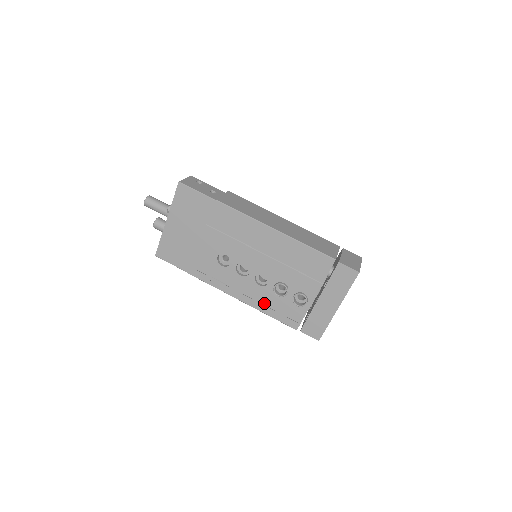
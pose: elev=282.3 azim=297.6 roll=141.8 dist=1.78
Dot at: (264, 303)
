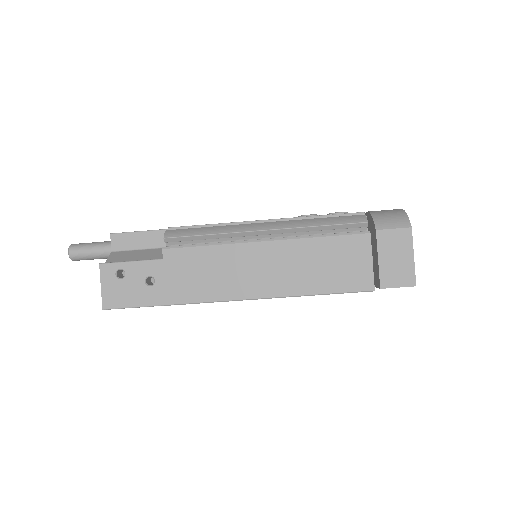
Dot at: occluded
